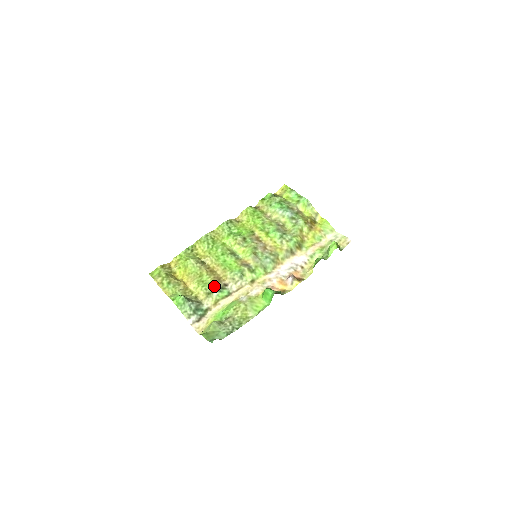
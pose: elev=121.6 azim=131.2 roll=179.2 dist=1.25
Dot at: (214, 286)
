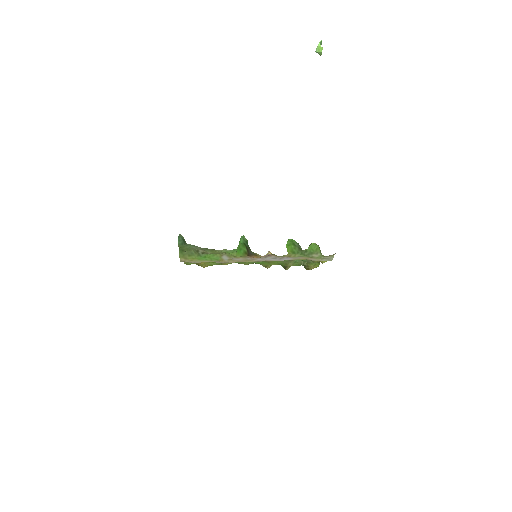
Dot at: occluded
